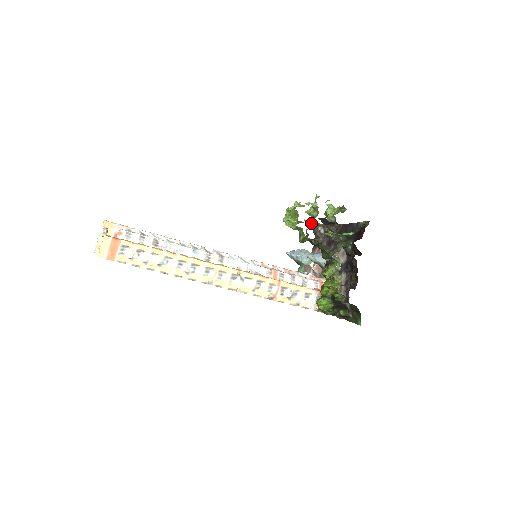
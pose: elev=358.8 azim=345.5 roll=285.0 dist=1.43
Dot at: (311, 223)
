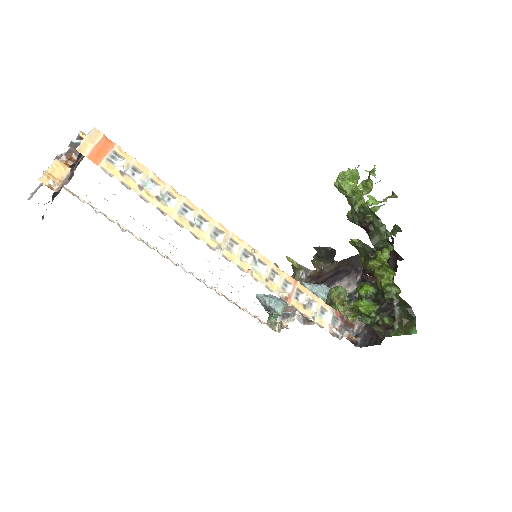
Dot at: (293, 263)
